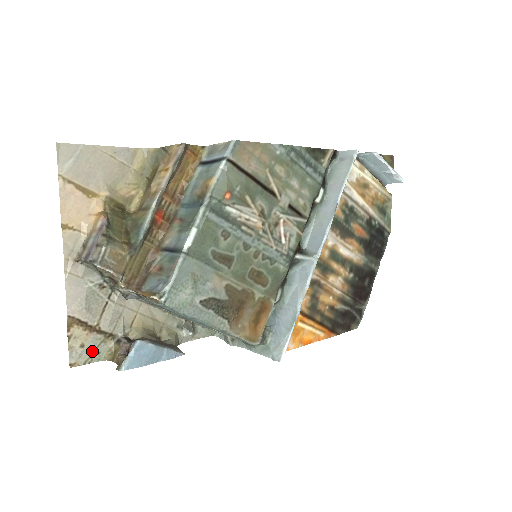
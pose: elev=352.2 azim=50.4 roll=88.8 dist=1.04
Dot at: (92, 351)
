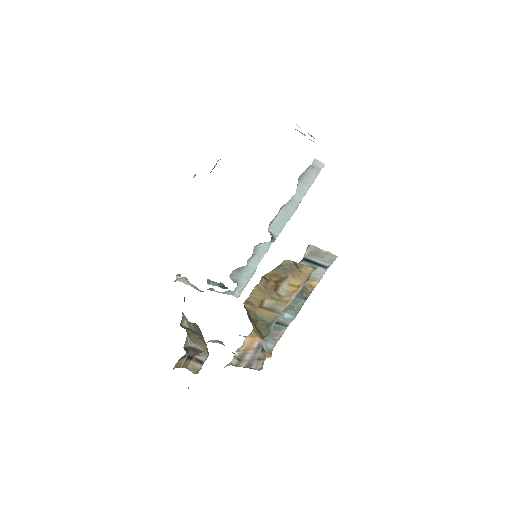
Dot at: occluded
